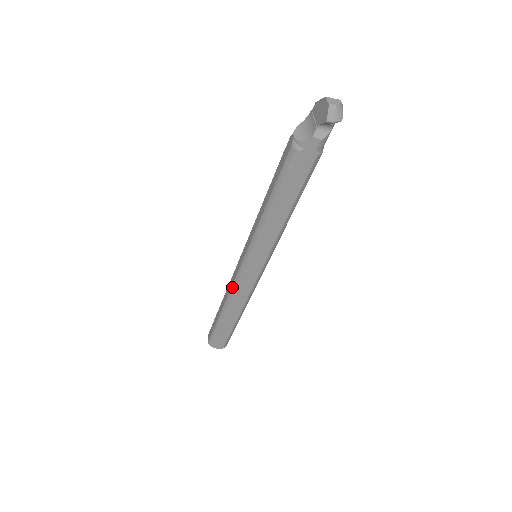
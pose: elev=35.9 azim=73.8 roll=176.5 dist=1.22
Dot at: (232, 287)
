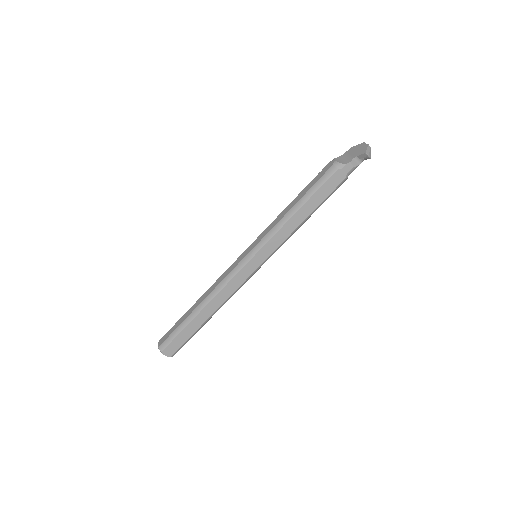
Dot at: (223, 280)
